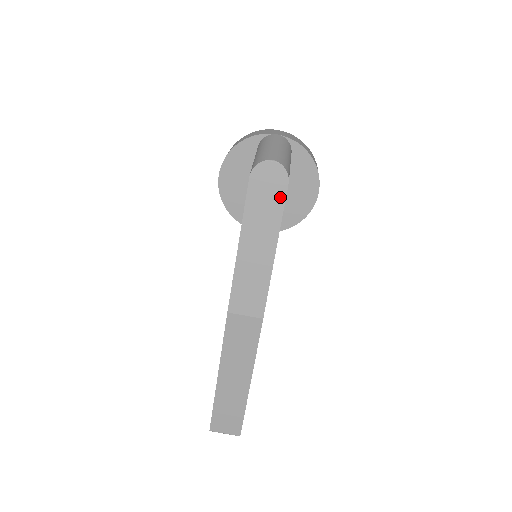
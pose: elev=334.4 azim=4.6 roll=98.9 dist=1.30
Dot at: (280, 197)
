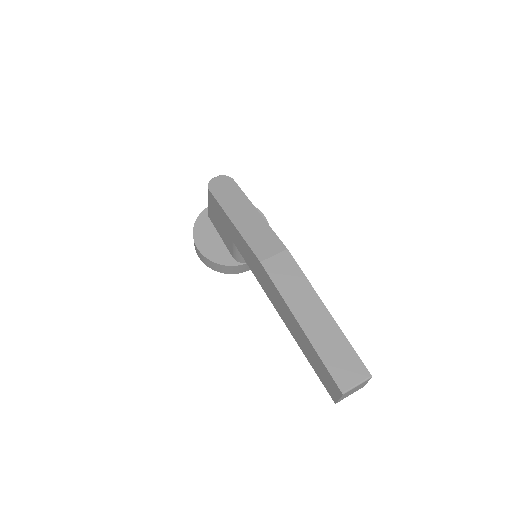
Dot at: (235, 187)
